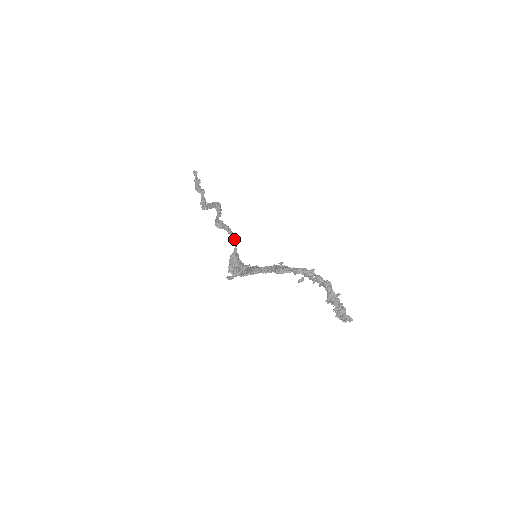
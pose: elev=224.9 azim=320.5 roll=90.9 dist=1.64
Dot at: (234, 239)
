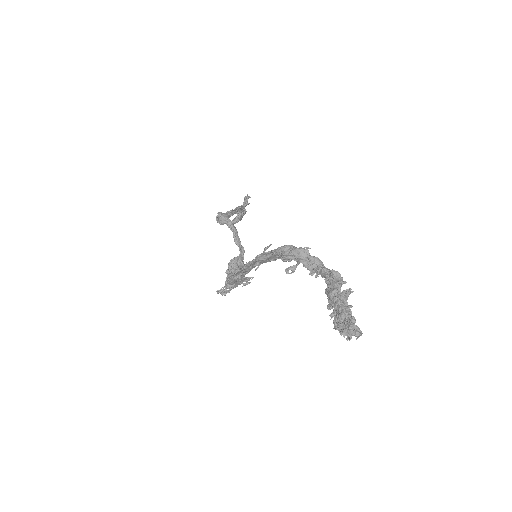
Dot at: (239, 240)
